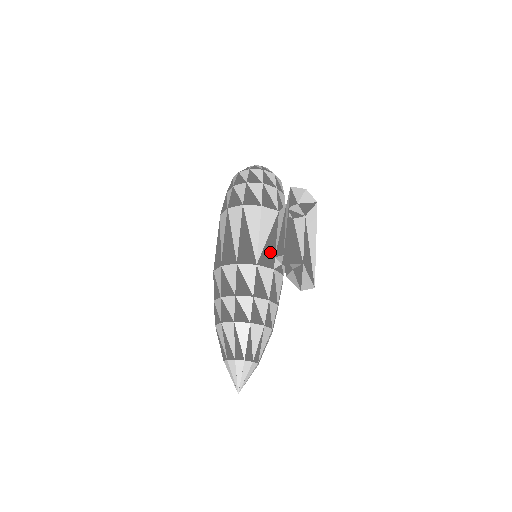
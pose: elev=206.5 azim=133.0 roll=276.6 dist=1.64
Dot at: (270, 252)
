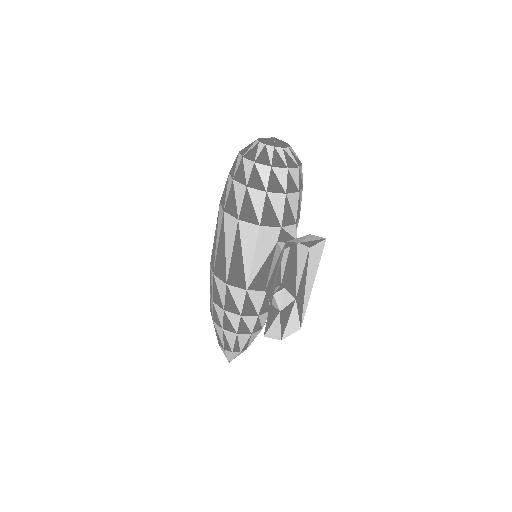
Dot at: (261, 284)
